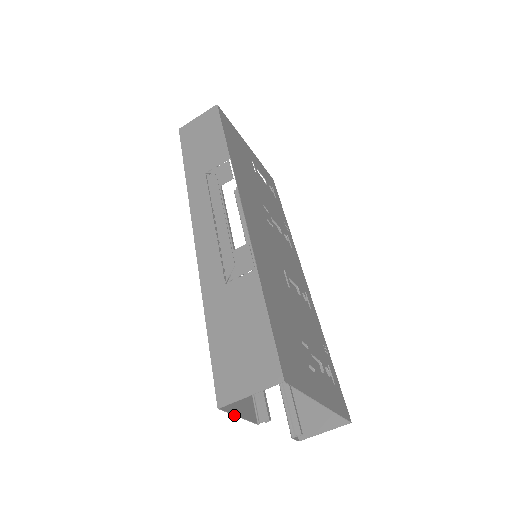
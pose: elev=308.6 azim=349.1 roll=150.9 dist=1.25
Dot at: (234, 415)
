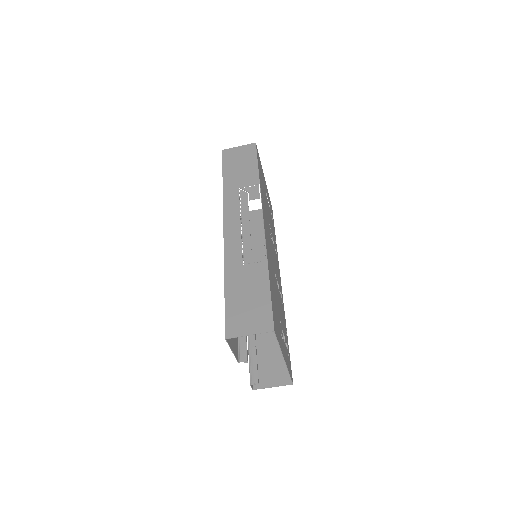
Dot at: (230, 348)
